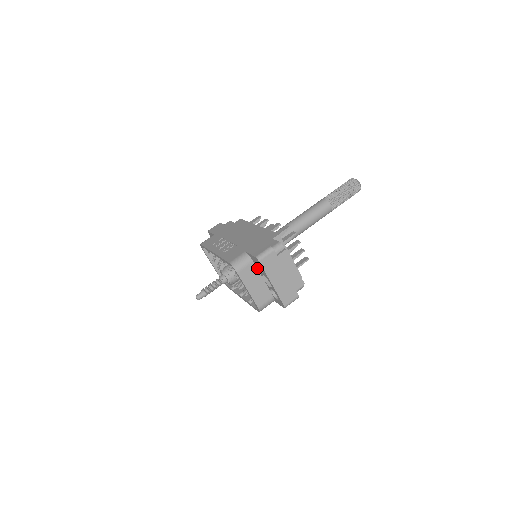
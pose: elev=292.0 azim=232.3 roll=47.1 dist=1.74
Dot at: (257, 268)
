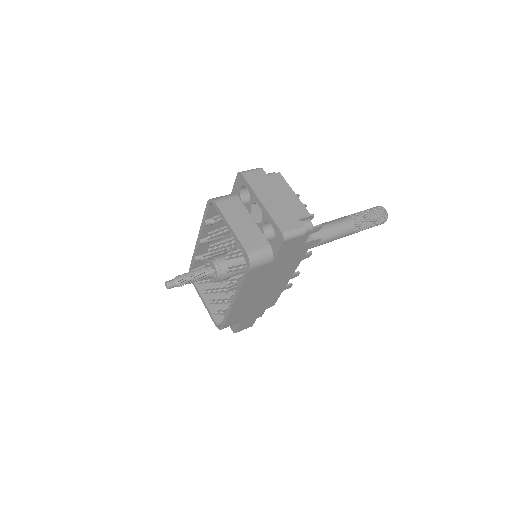
Dot at: (244, 205)
